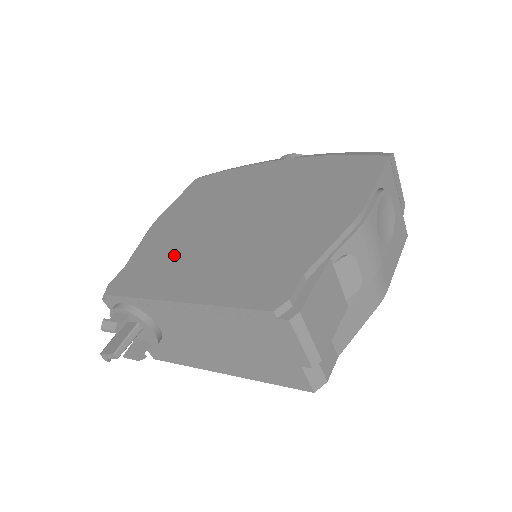
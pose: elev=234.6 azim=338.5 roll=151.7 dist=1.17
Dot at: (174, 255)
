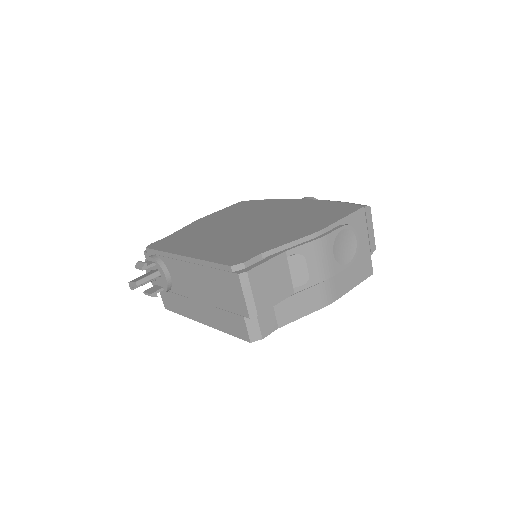
Dot at: (198, 235)
